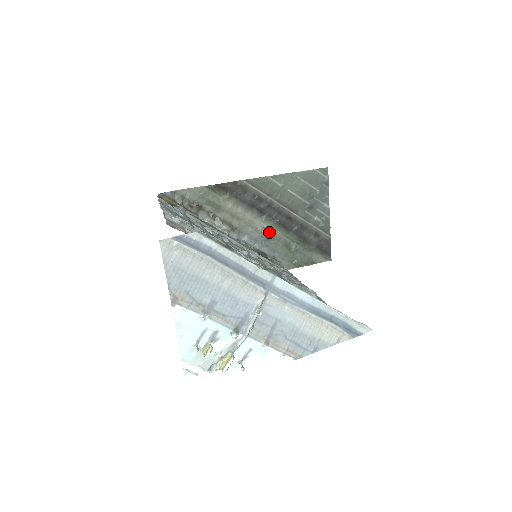
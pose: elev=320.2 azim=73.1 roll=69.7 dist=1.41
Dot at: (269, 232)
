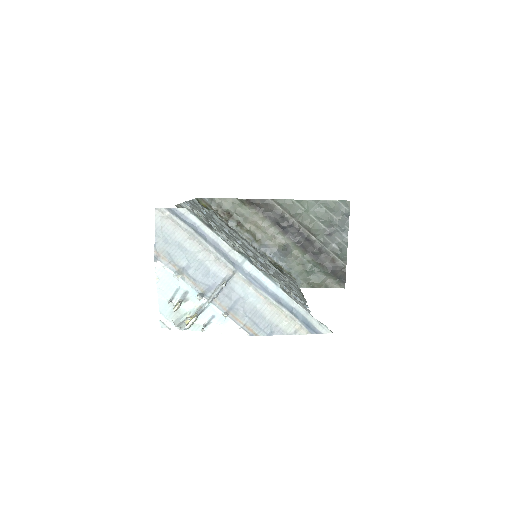
Dot at: (288, 249)
